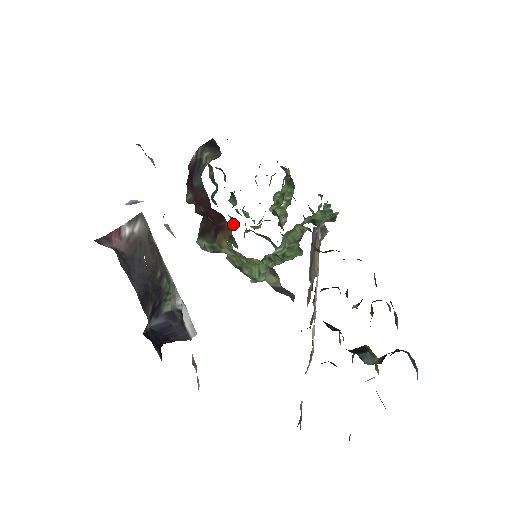
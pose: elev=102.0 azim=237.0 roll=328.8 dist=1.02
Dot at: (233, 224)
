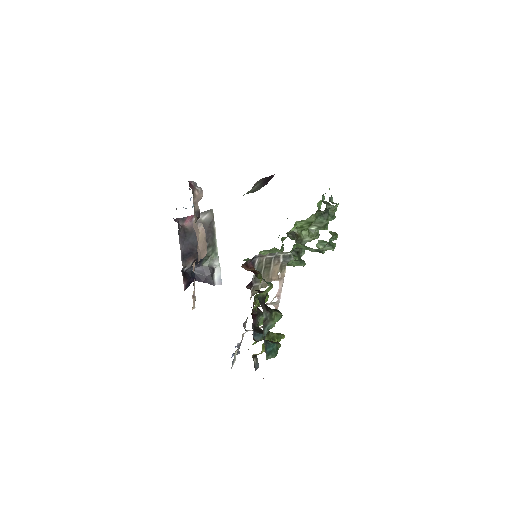
Dot at: occluded
